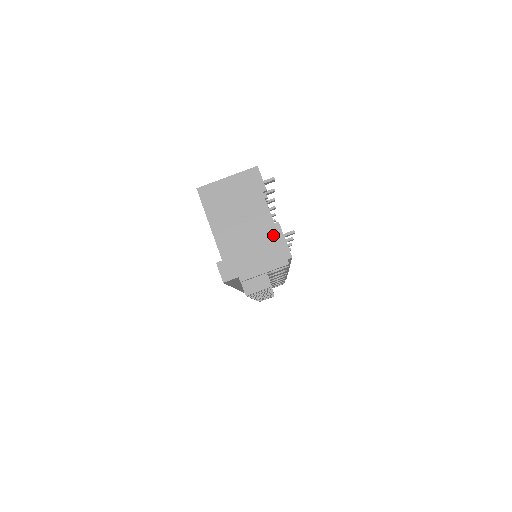
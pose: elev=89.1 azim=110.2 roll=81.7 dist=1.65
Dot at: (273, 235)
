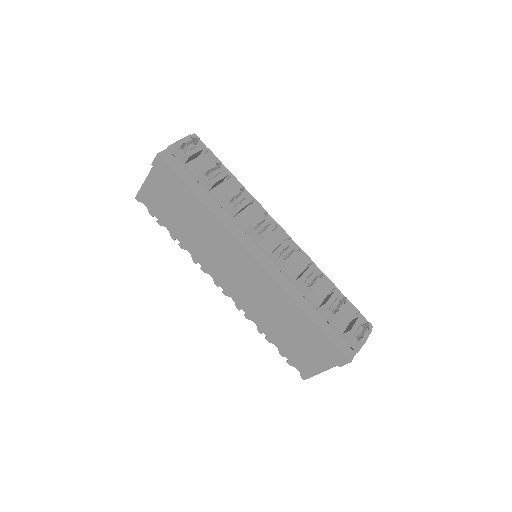
Dot at: occluded
